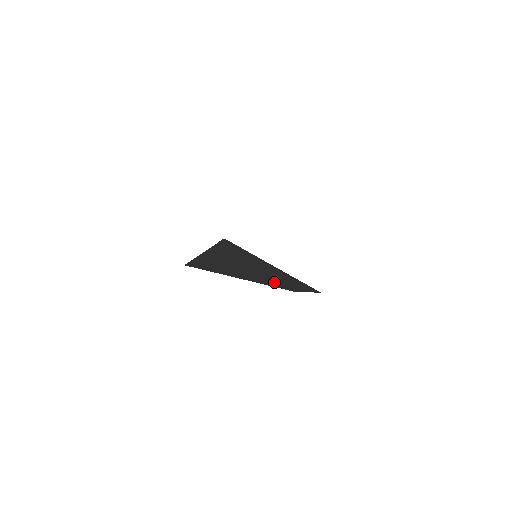
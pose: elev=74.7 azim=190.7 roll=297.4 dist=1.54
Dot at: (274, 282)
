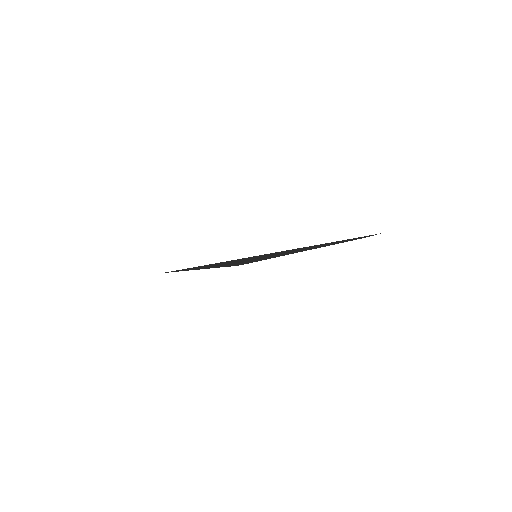
Dot at: occluded
